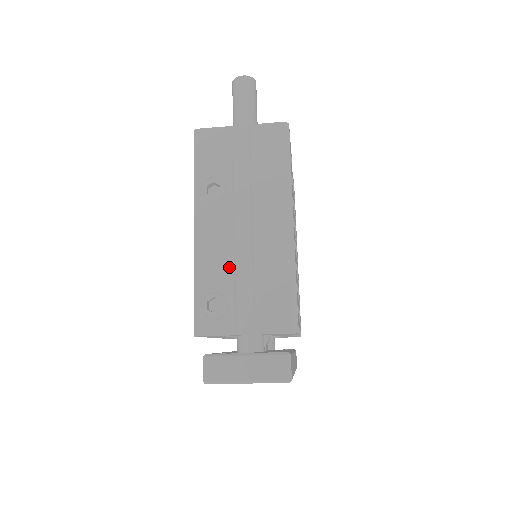
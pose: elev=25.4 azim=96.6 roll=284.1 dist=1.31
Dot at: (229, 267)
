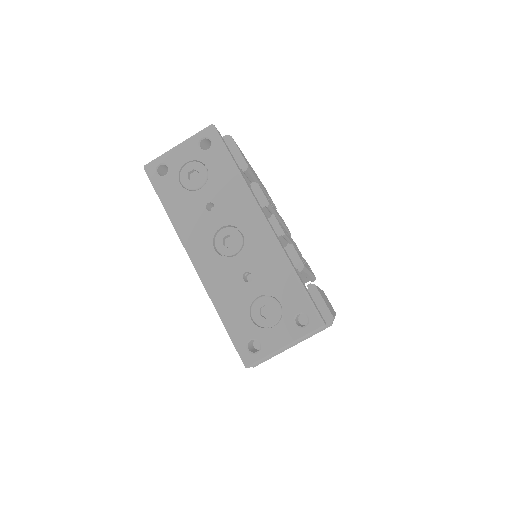
Dot at: occluded
